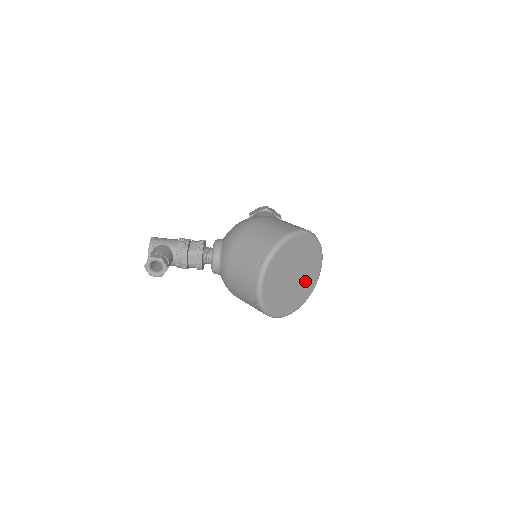
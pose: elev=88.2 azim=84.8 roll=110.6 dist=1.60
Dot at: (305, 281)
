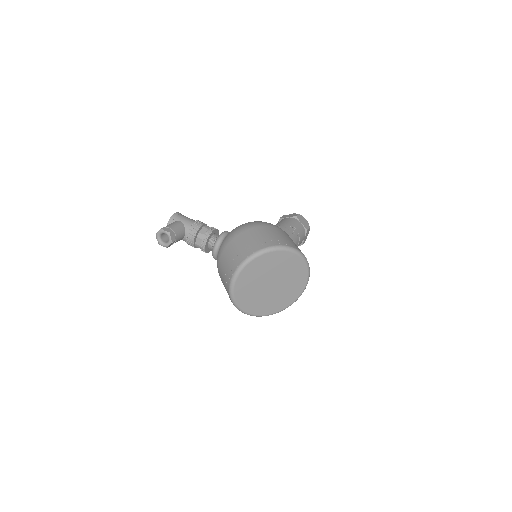
Dot at: (285, 292)
